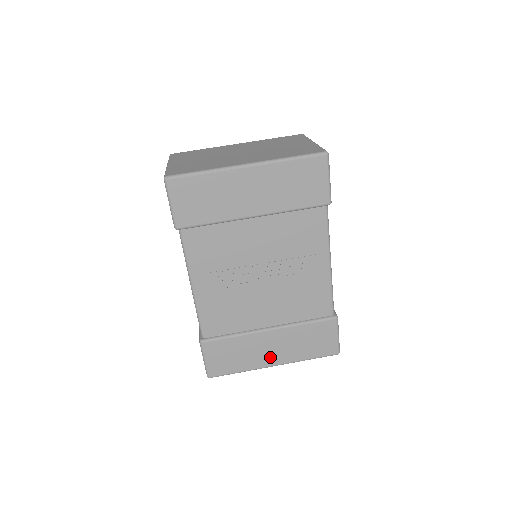
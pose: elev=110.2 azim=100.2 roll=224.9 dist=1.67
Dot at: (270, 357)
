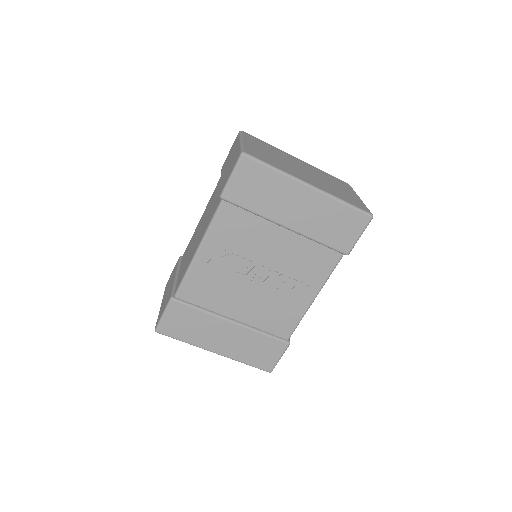
Dot at: (217, 344)
